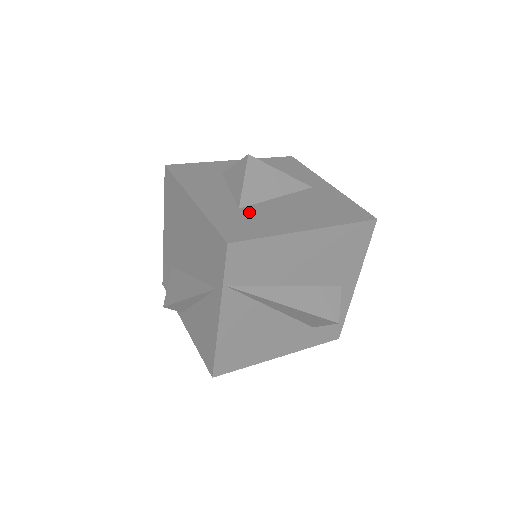
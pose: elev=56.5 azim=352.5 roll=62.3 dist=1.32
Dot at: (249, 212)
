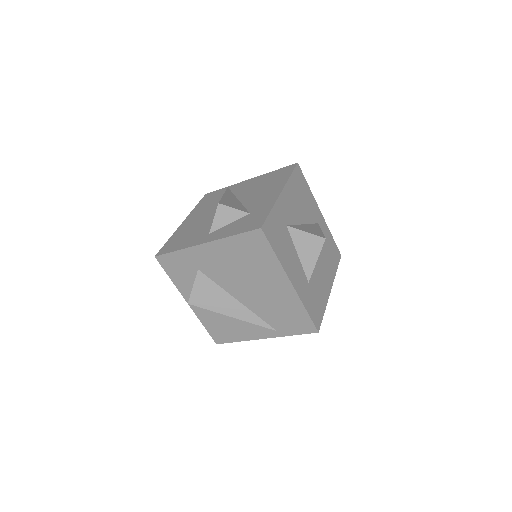
Dot at: (313, 285)
